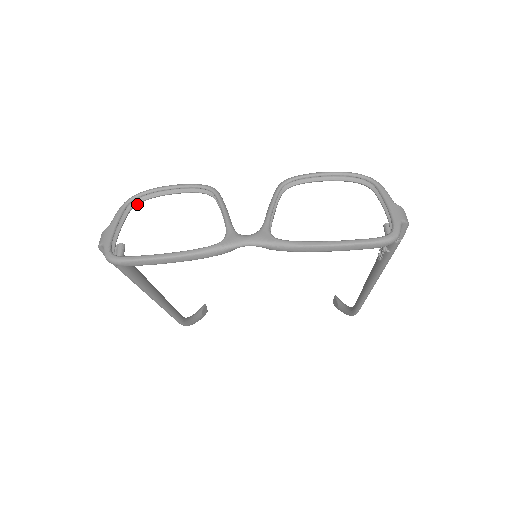
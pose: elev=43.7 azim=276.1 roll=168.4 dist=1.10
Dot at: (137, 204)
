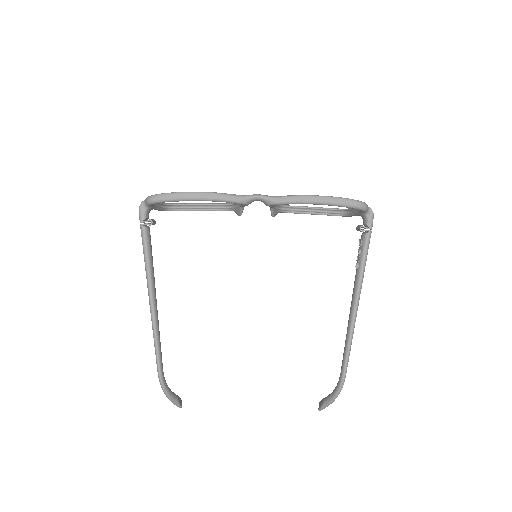
Dot at: (172, 210)
